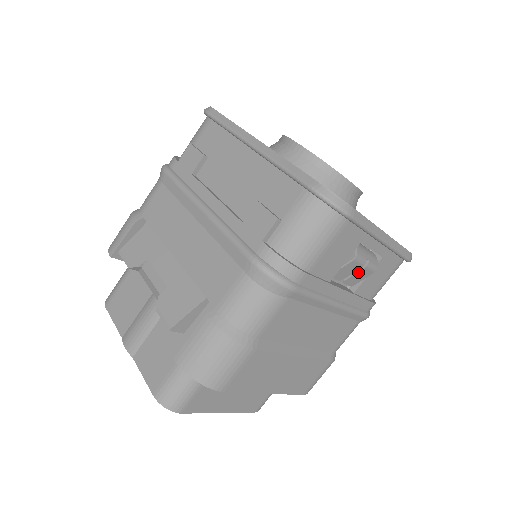
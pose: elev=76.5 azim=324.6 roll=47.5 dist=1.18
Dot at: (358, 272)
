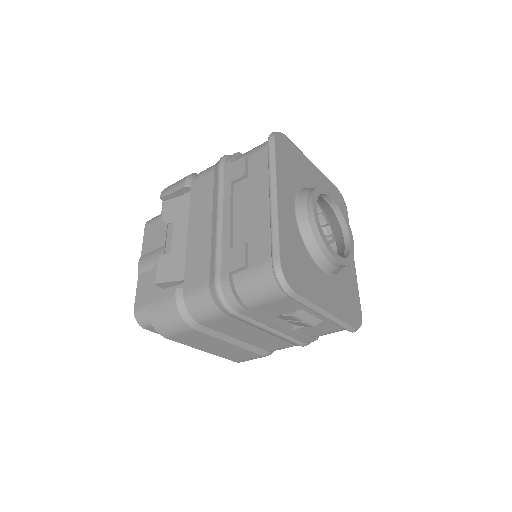
Dot at: (297, 322)
